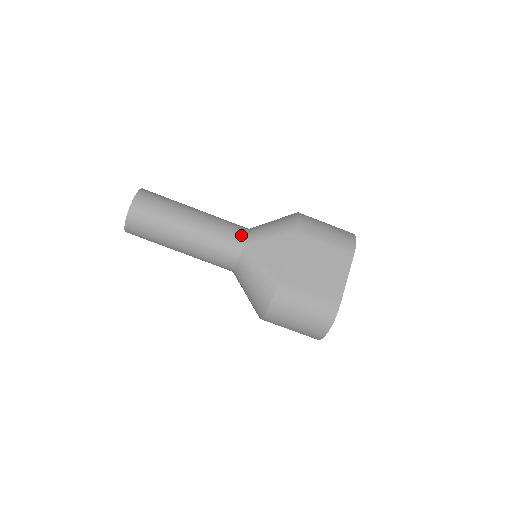
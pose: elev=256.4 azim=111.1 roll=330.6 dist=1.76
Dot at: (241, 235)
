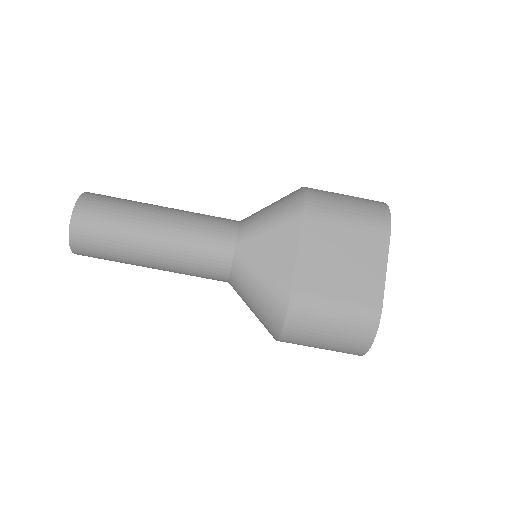
Dot at: (229, 233)
